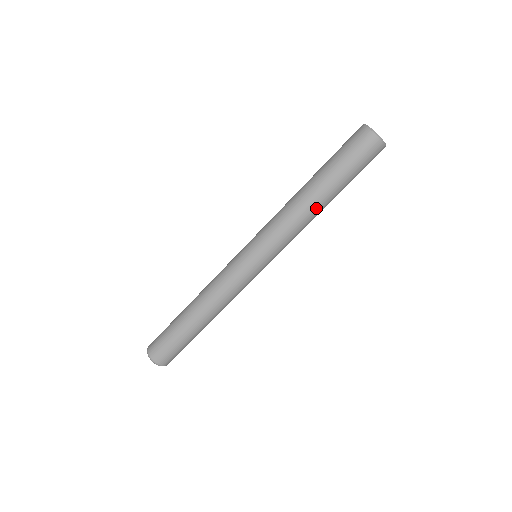
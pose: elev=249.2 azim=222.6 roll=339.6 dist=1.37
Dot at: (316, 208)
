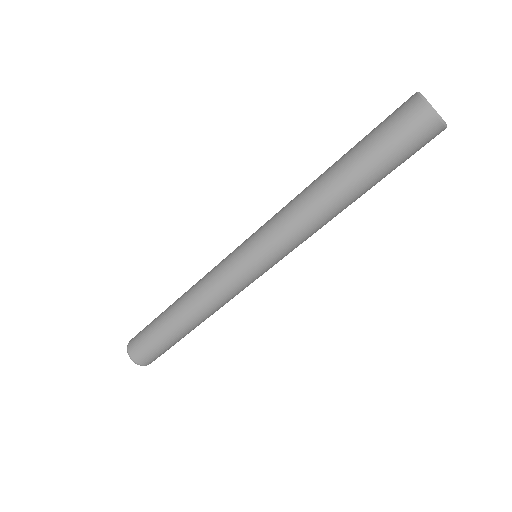
Dot at: (339, 209)
